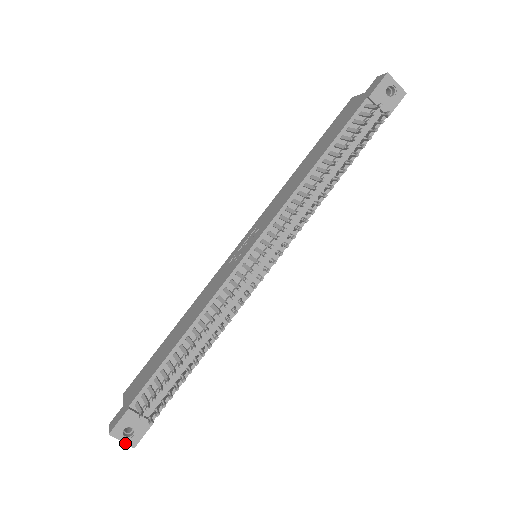
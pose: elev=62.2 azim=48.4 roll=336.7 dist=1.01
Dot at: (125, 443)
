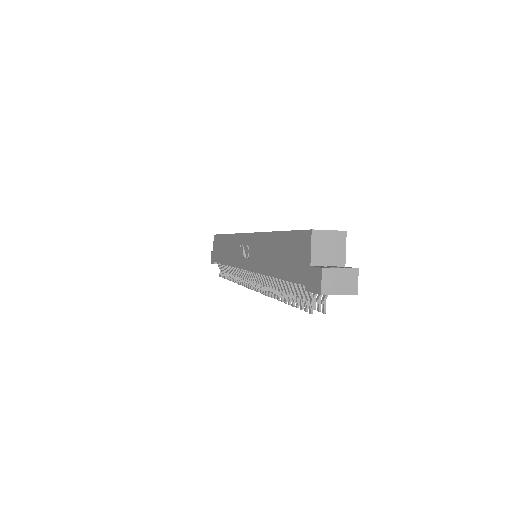
Dot at: occluded
